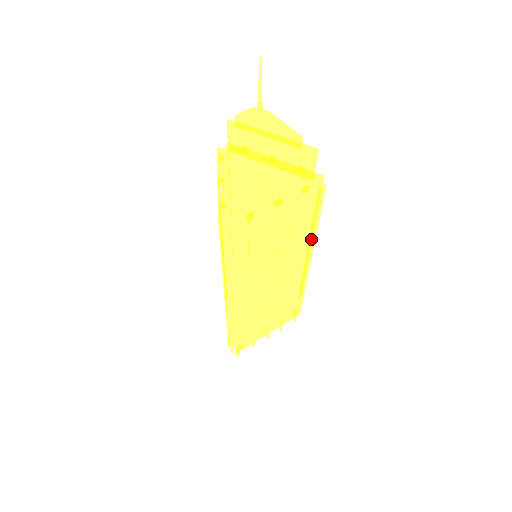
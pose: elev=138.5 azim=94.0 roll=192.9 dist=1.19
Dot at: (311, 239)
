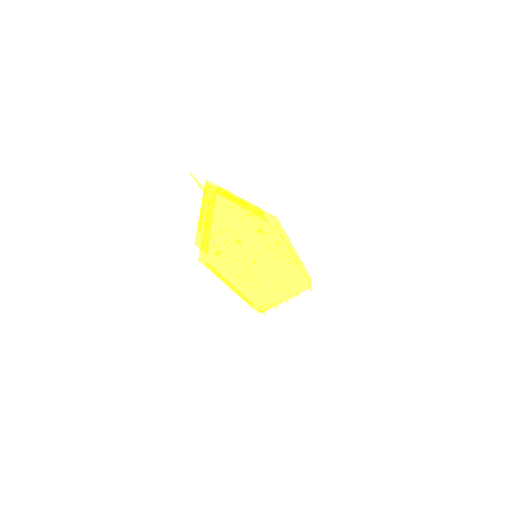
Dot at: (286, 252)
